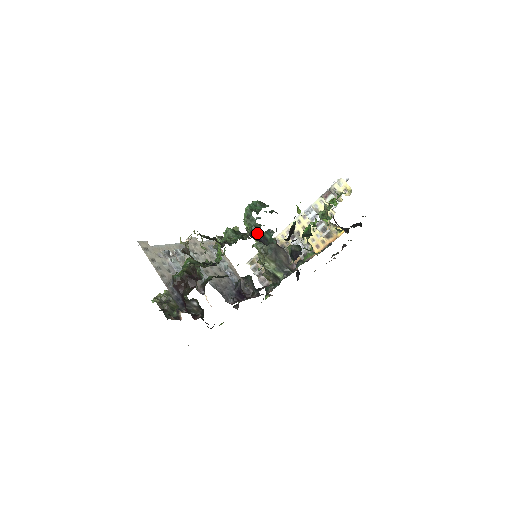
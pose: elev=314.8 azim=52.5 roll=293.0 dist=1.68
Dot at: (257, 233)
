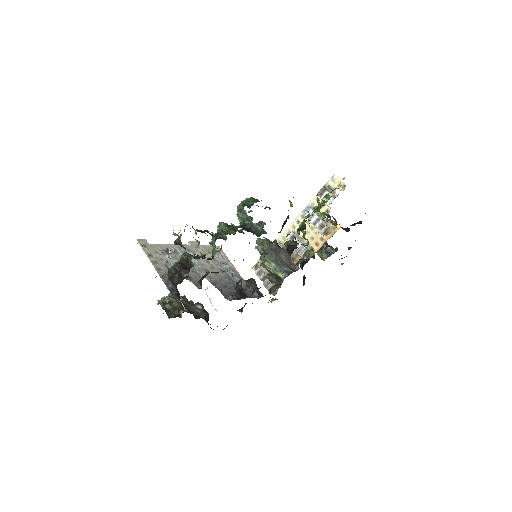
Dot at: (249, 226)
